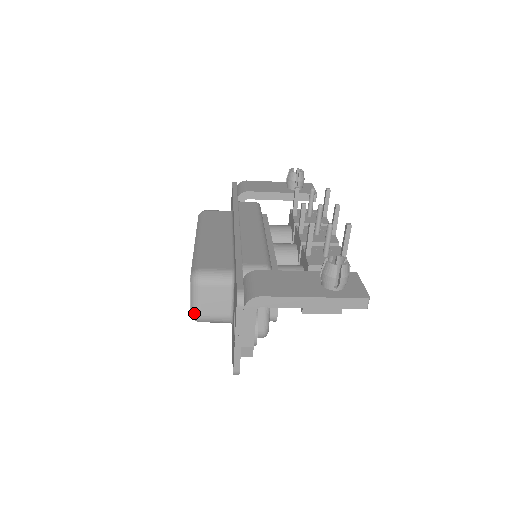
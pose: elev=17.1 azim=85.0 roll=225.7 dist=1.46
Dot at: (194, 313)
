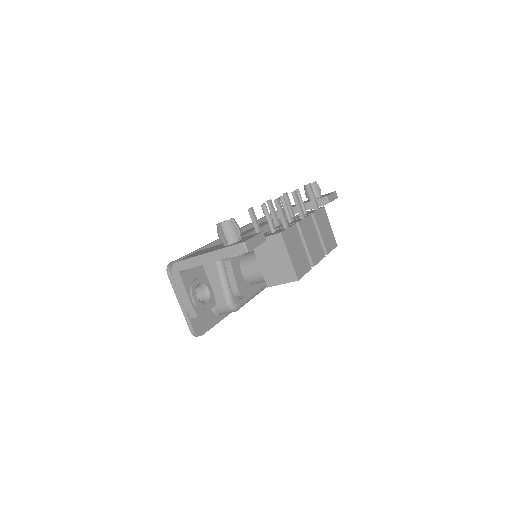
Dot at: occluded
